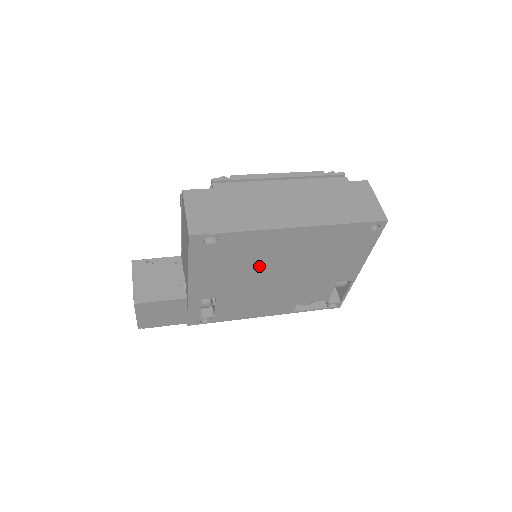
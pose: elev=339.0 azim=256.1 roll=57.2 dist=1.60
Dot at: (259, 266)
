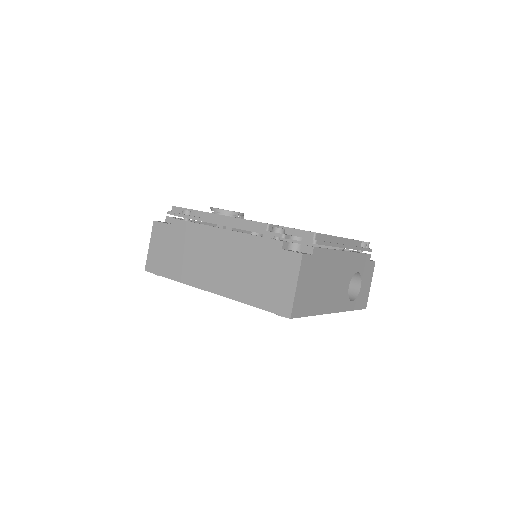
Dot at: occluded
